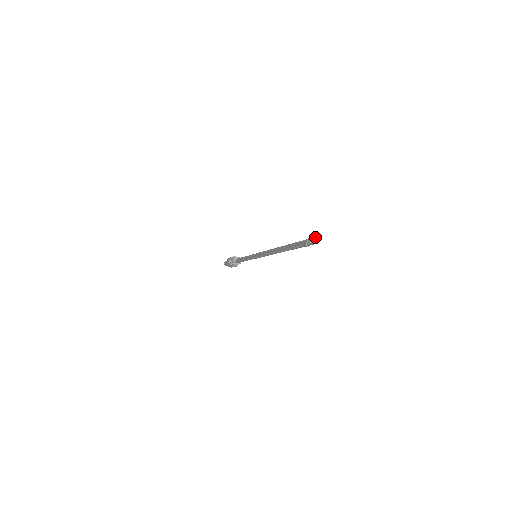
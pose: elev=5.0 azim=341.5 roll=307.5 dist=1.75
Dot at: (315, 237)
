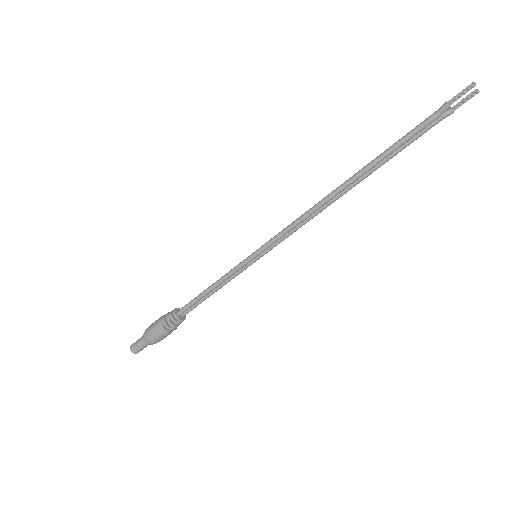
Dot at: (466, 97)
